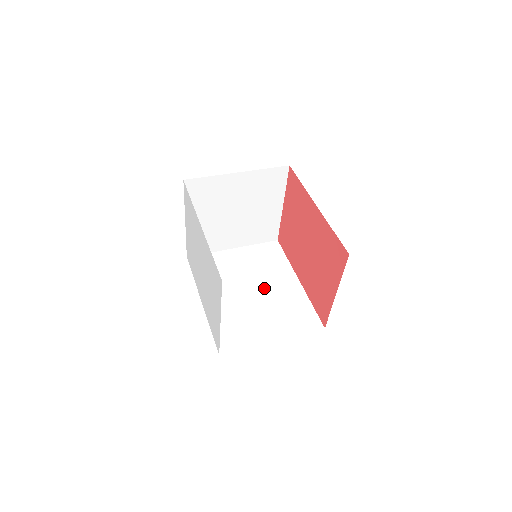
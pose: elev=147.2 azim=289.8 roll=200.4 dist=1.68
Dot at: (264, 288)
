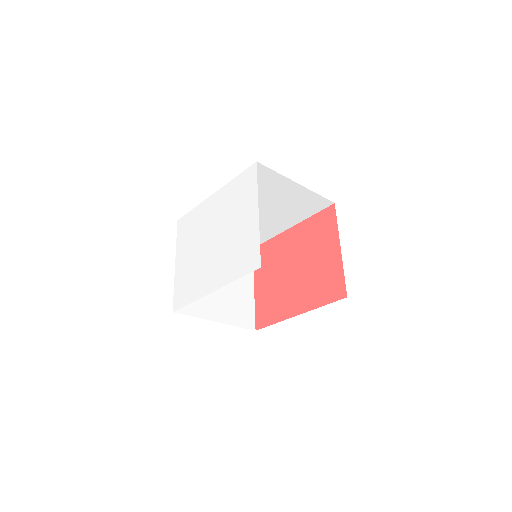
Dot at: occluded
